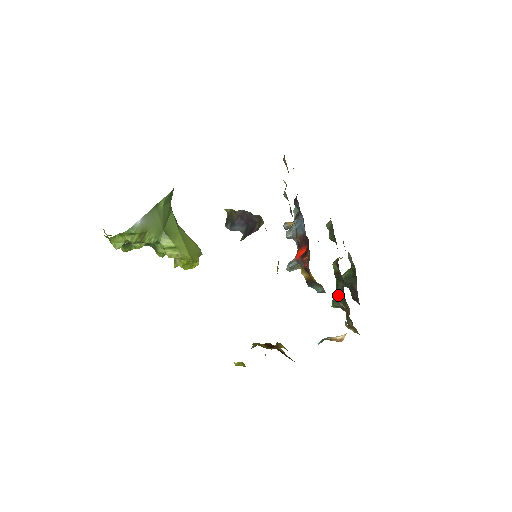
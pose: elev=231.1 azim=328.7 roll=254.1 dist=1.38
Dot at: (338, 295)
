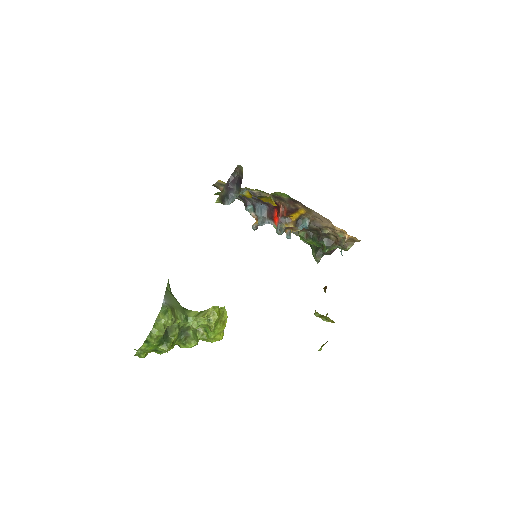
Dot at: (321, 242)
